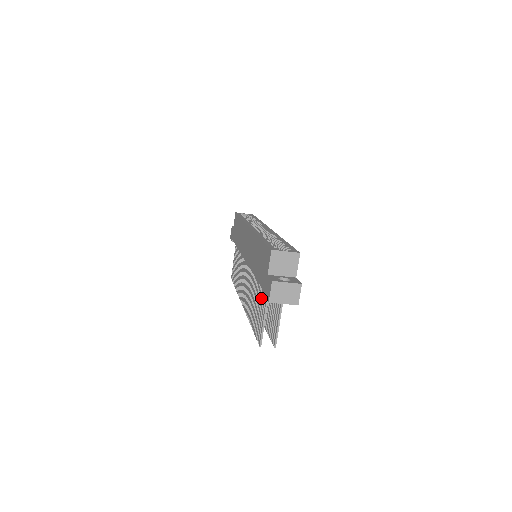
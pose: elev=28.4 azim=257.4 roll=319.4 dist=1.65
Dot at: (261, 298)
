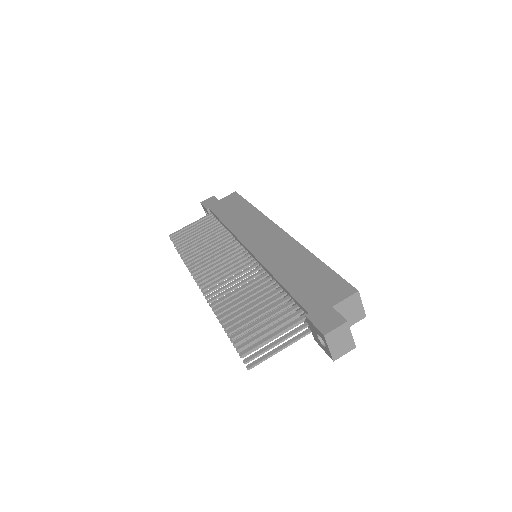
Dot at: (277, 311)
